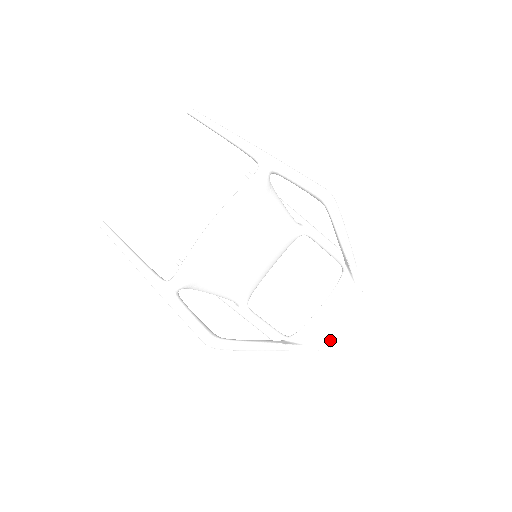
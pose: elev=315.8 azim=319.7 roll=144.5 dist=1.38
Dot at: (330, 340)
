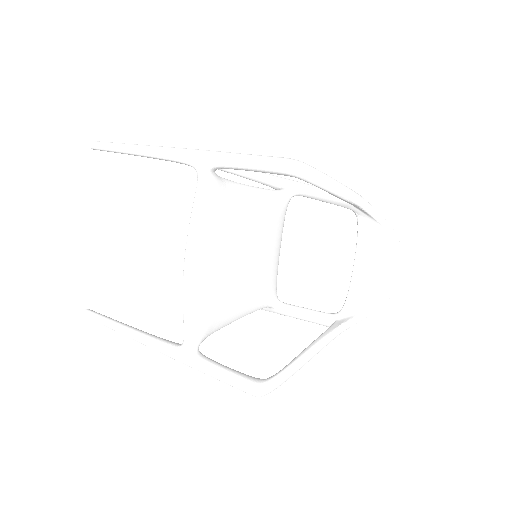
Dot at: (384, 293)
